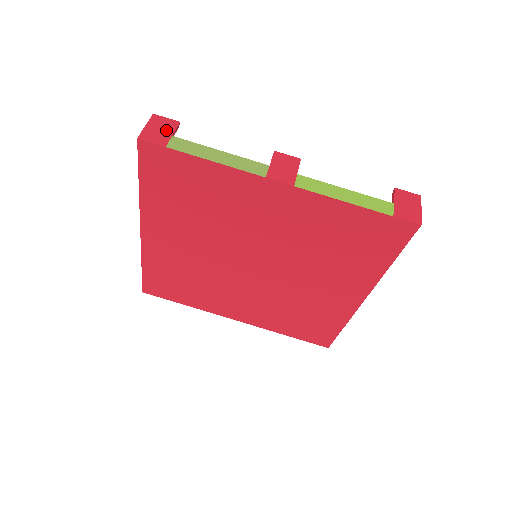
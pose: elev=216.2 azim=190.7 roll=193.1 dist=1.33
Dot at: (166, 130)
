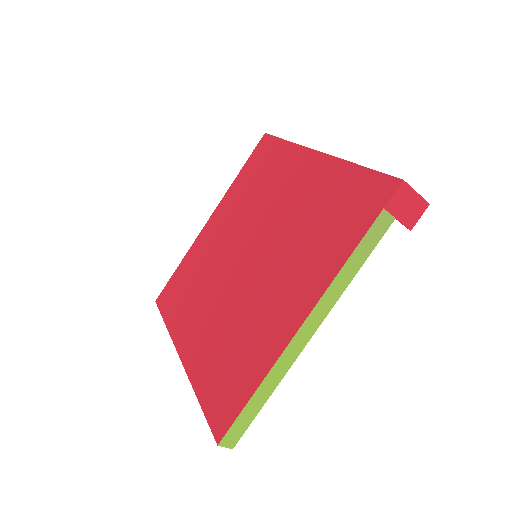
Dot at: occluded
